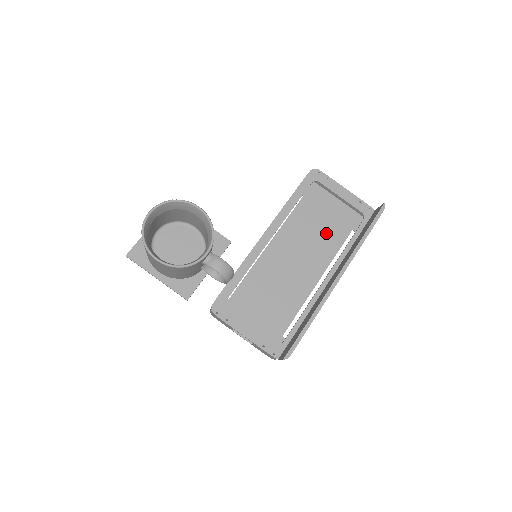
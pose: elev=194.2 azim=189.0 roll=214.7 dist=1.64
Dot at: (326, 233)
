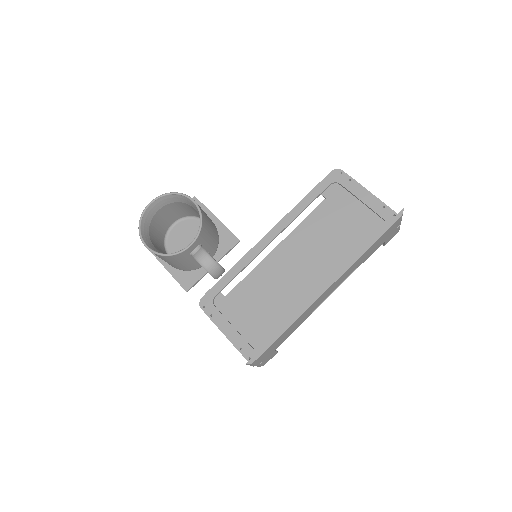
Dot at: (343, 240)
